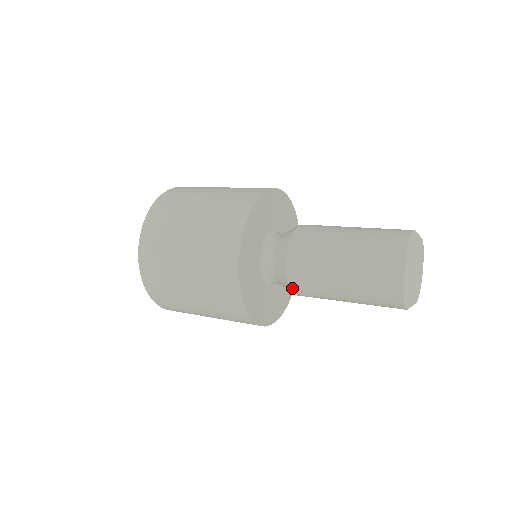
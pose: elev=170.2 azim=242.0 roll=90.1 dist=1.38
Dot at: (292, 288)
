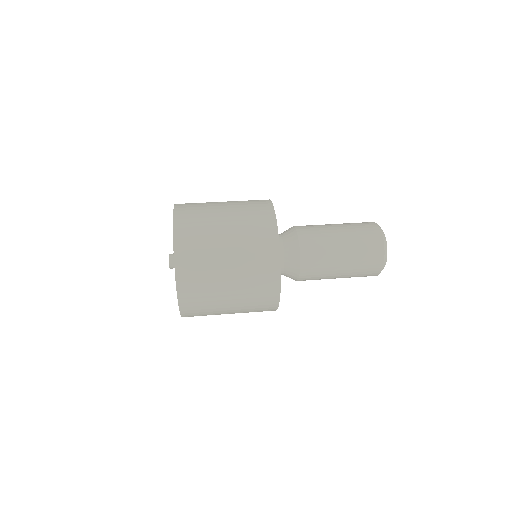
Dot at: (301, 278)
